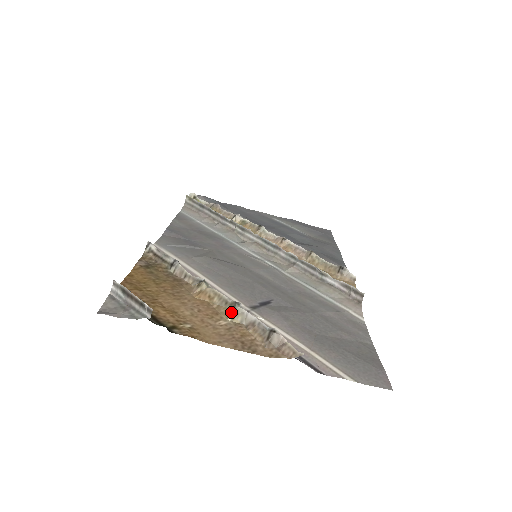
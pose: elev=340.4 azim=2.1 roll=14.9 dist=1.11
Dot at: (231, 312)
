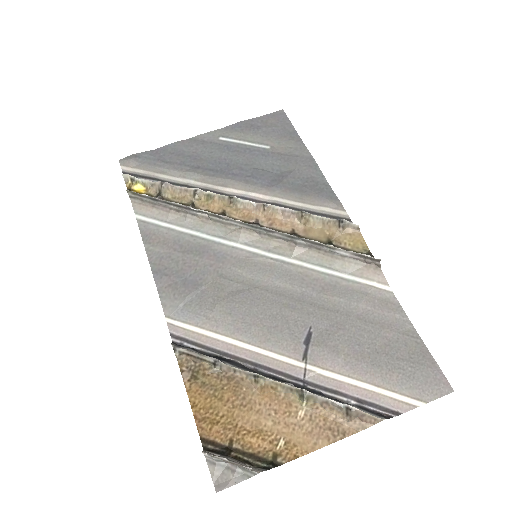
Dot at: (302, 400)
